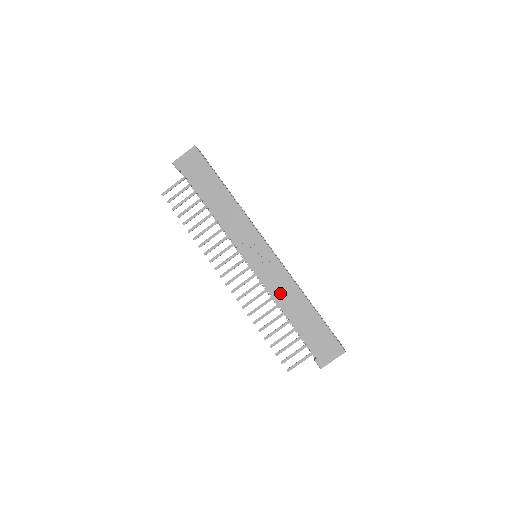
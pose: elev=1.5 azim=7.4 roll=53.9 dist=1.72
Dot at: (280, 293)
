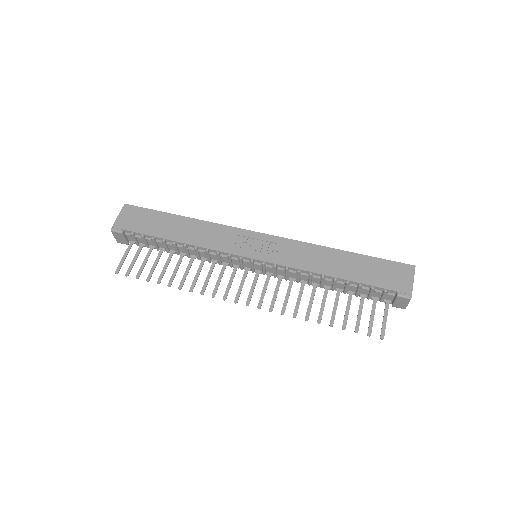
Dot at: (308, 262)
